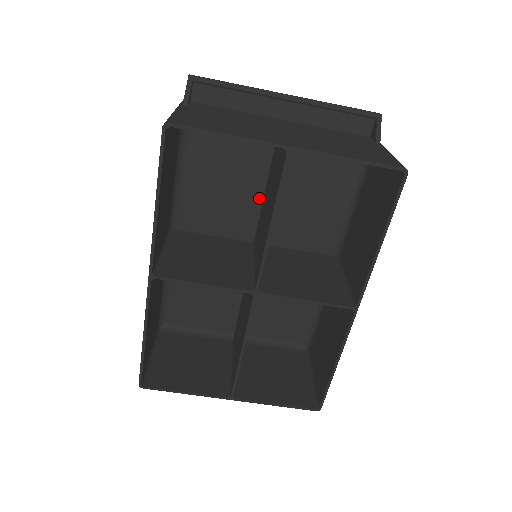
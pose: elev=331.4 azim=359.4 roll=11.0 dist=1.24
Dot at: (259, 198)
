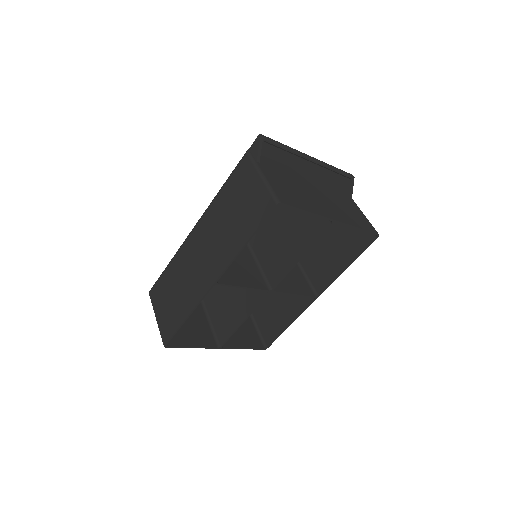
Dot at: occluded
